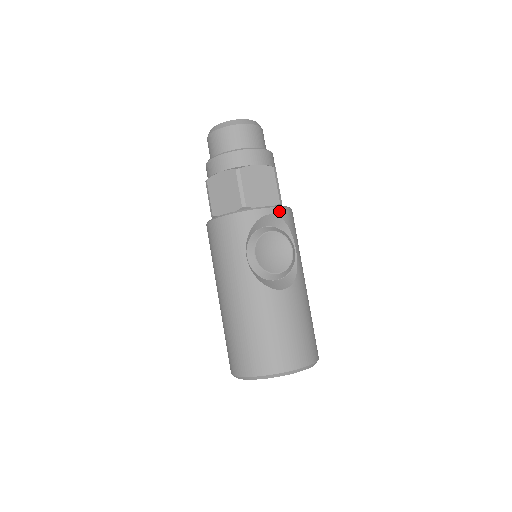
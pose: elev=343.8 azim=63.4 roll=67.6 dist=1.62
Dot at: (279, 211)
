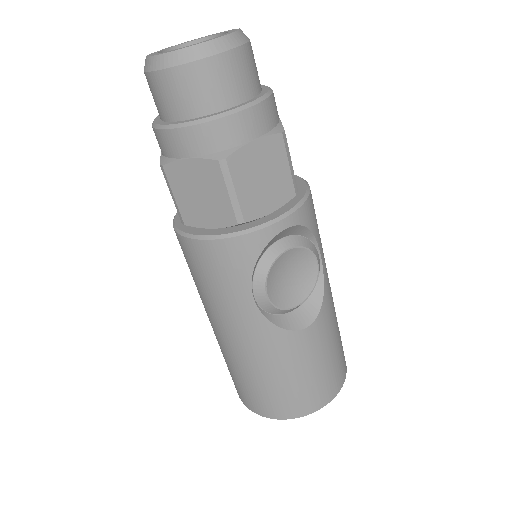
Dot at: (298, 216)
